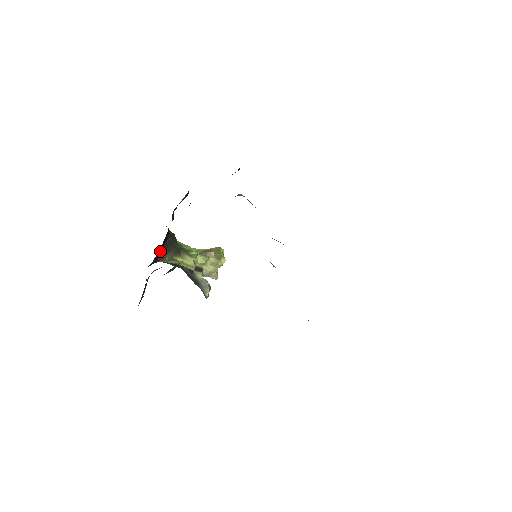
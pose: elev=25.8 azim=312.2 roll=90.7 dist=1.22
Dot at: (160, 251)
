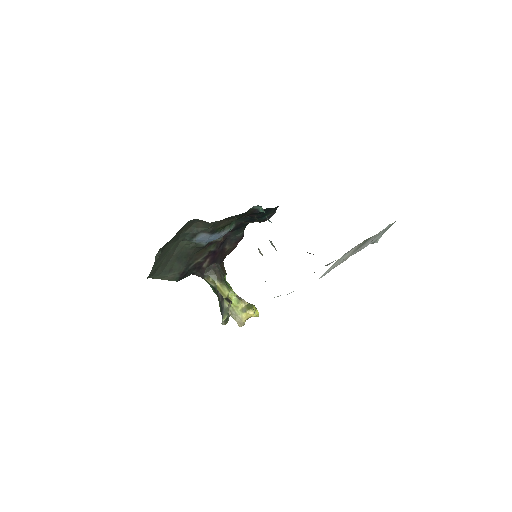
Dot at: (208, 265)
